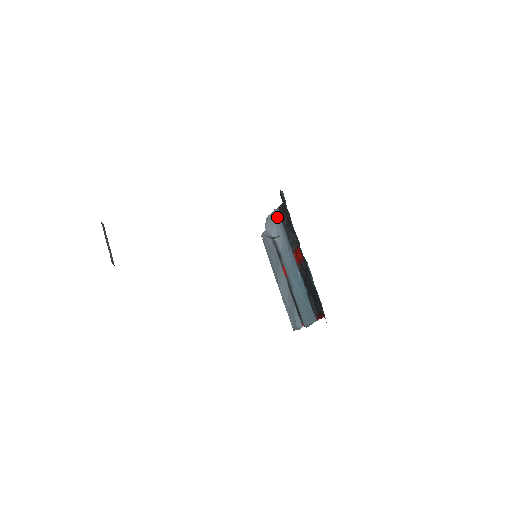
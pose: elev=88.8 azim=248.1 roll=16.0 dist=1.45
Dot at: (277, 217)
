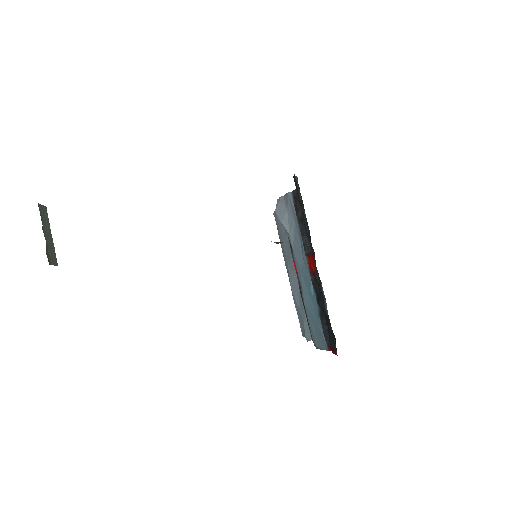
Dot at: (290, 203)
